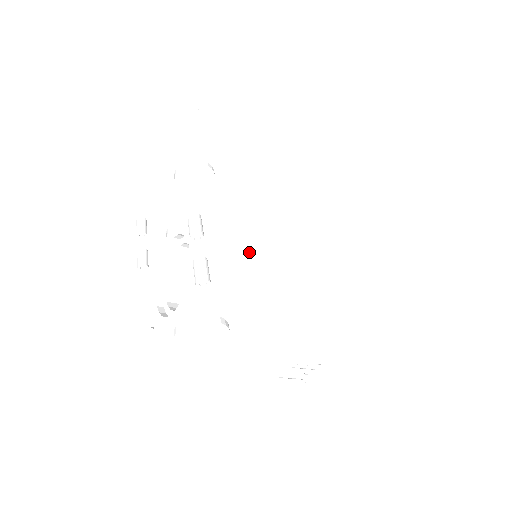
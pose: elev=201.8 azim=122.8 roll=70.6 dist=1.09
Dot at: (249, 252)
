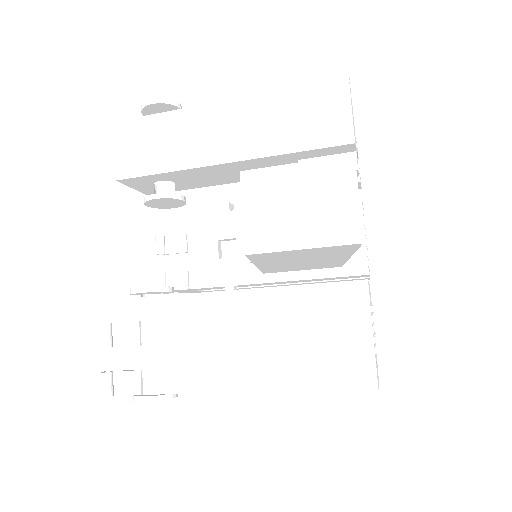
Dot at: (160, 340)
